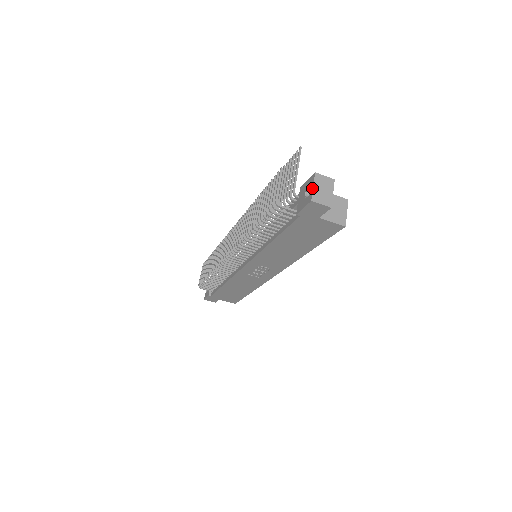
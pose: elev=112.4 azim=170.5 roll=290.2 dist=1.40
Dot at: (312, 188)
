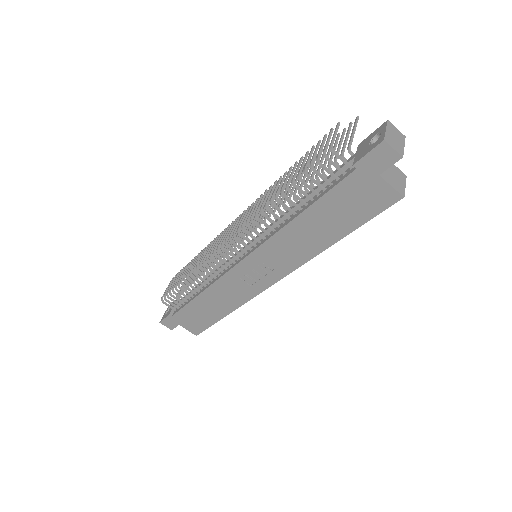
Dot at: (384, 131)
